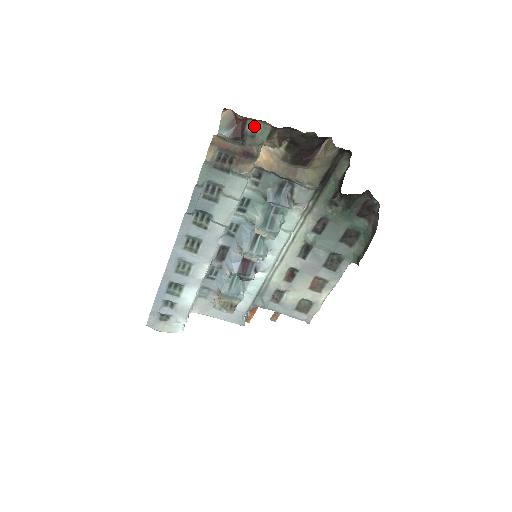
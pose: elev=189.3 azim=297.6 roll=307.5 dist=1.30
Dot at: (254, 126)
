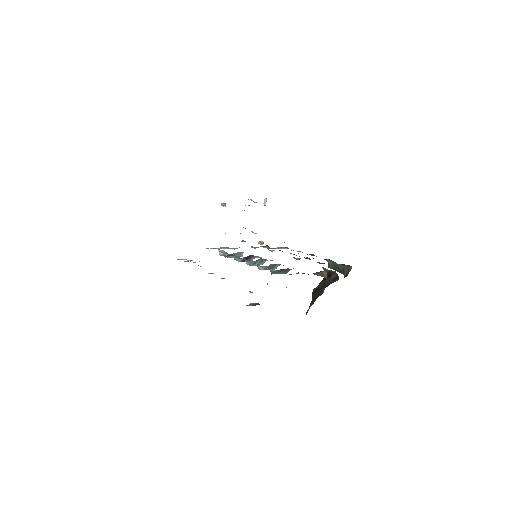
Dot at: occluded
